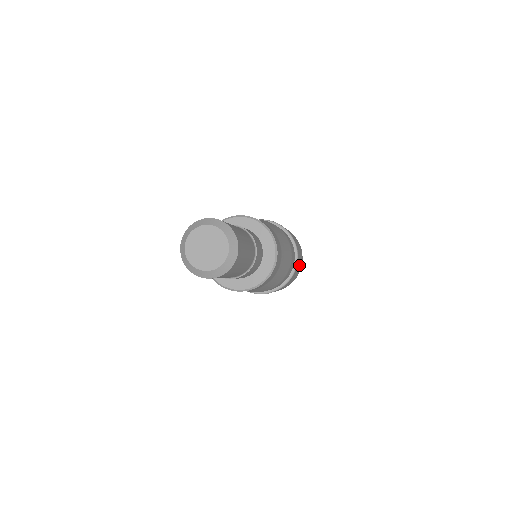
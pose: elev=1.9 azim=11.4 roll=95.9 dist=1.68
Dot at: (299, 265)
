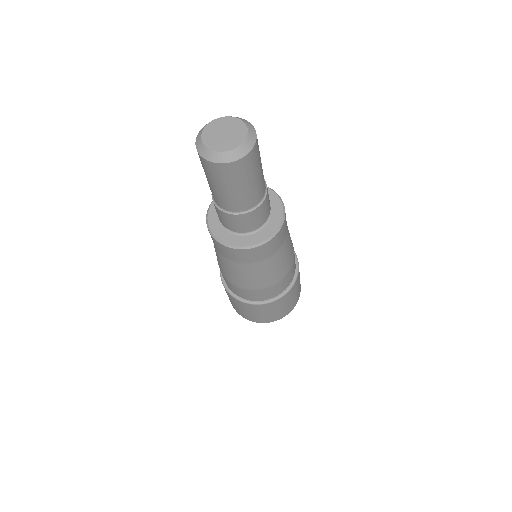
Dot at: occluded
